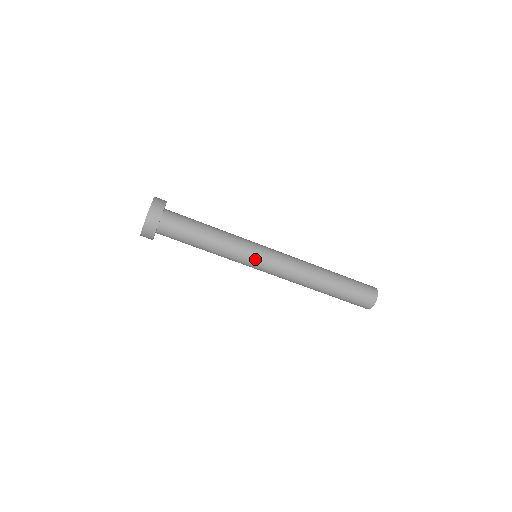
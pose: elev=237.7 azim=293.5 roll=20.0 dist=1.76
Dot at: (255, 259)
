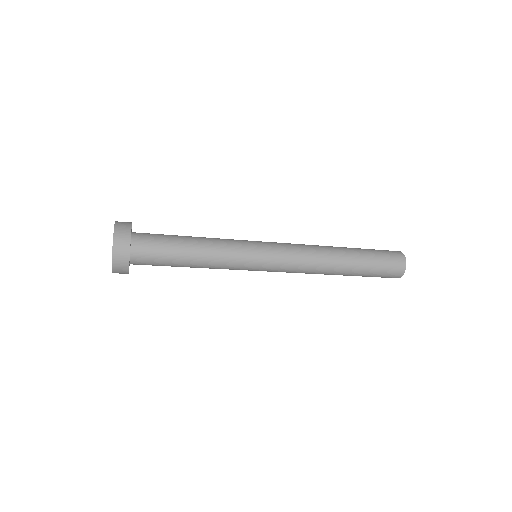
Dot at: (252, 270)
